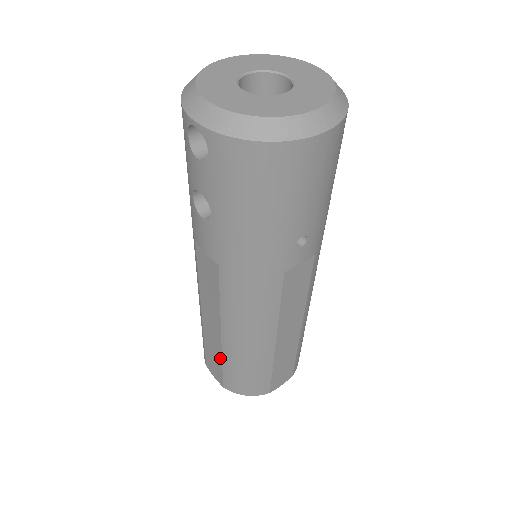
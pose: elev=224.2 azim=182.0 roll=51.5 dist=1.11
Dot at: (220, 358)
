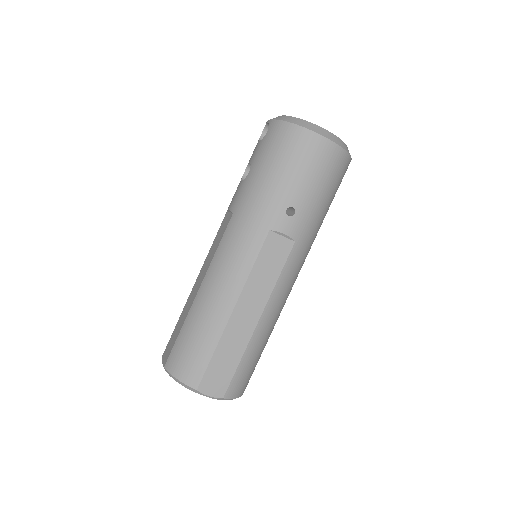
Dot at: (183, 323)
